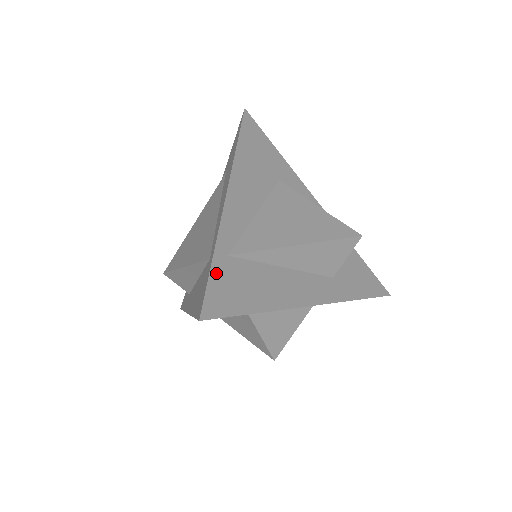
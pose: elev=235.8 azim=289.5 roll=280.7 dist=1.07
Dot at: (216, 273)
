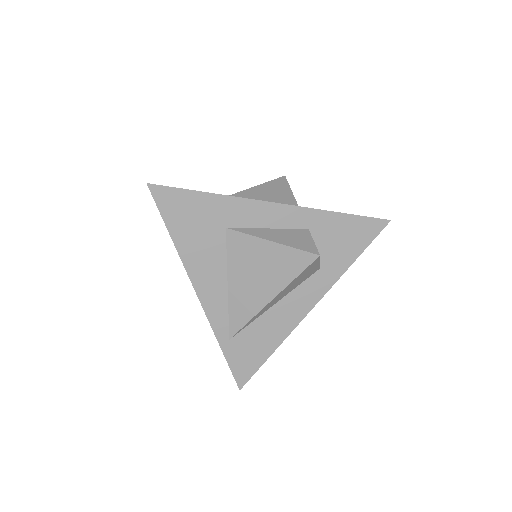
Dot at: (230, 357)
